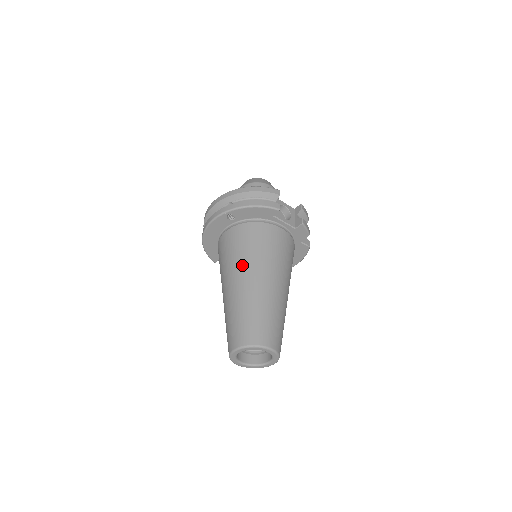
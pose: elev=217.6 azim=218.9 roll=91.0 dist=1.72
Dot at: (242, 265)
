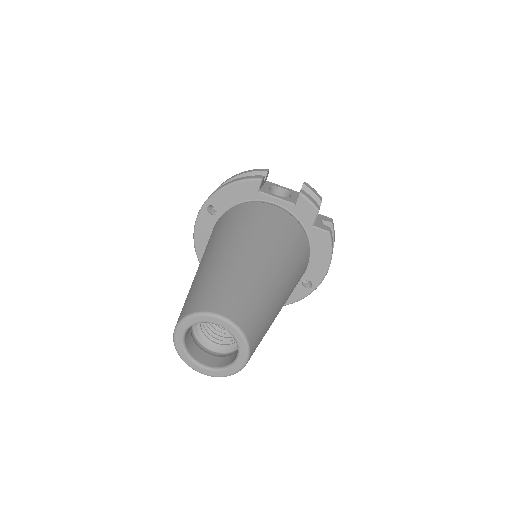
Dot at: (211, 244)
